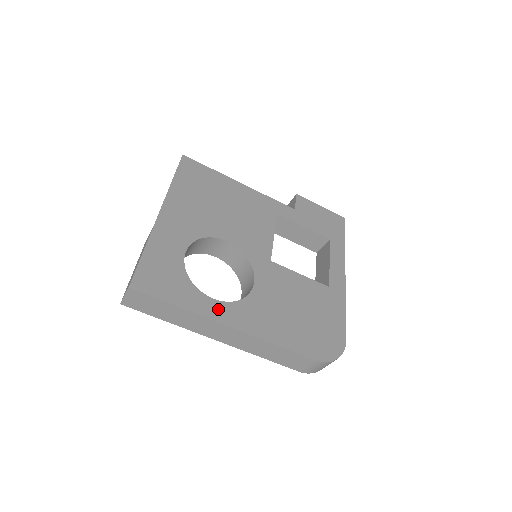
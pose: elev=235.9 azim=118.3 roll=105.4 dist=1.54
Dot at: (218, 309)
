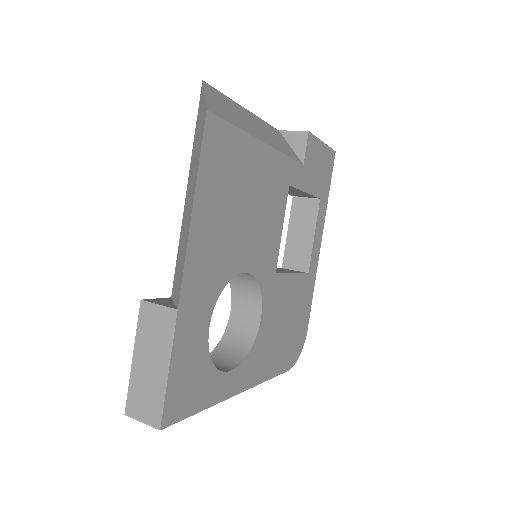
Dot at: (233, 381)
